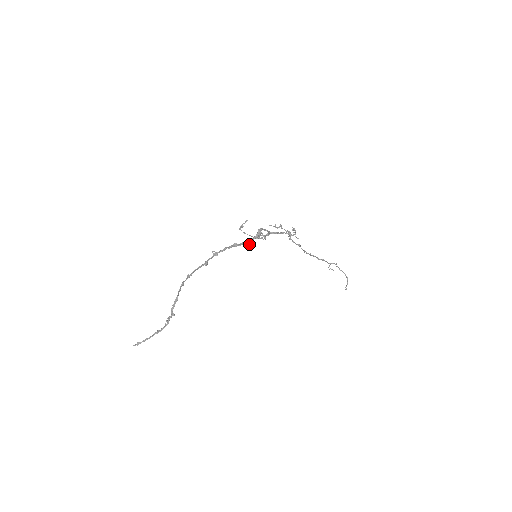
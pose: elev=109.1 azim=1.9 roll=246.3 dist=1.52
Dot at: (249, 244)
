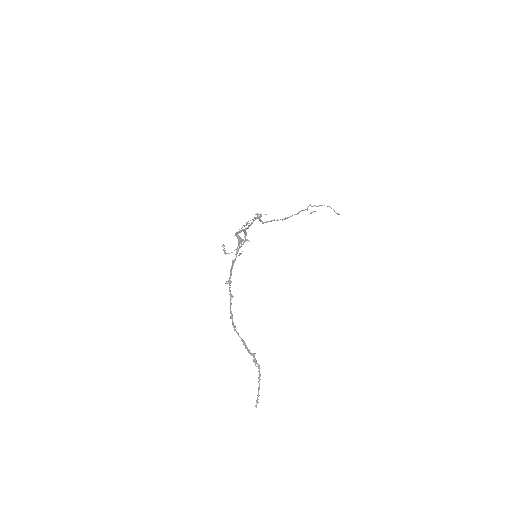
Dot at: occluded
